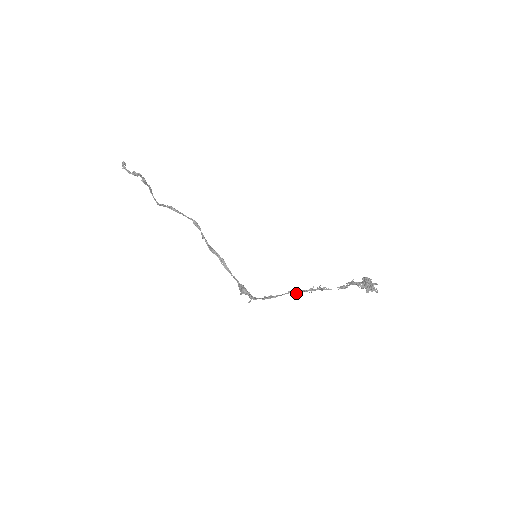
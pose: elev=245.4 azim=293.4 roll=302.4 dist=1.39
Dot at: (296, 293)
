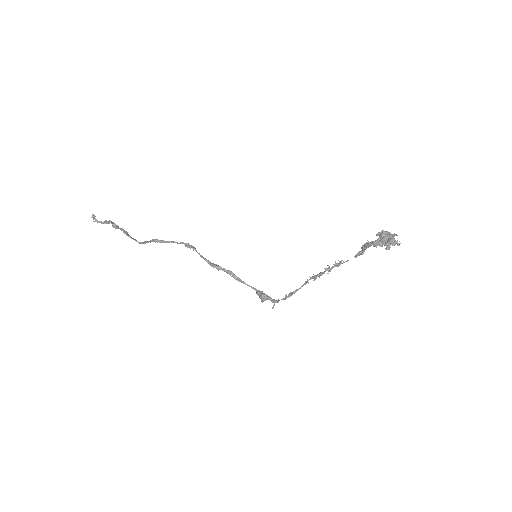
Dot at: (313, 280)
